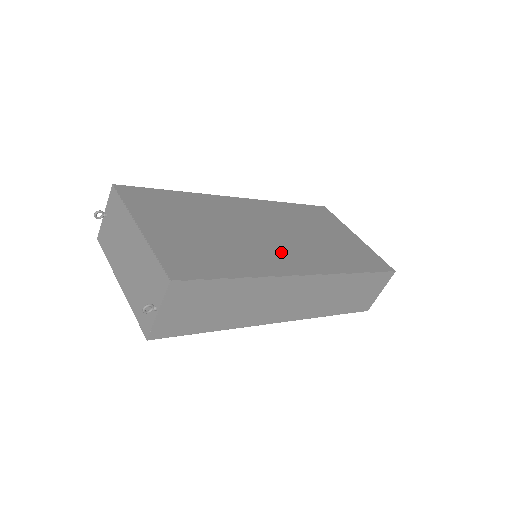
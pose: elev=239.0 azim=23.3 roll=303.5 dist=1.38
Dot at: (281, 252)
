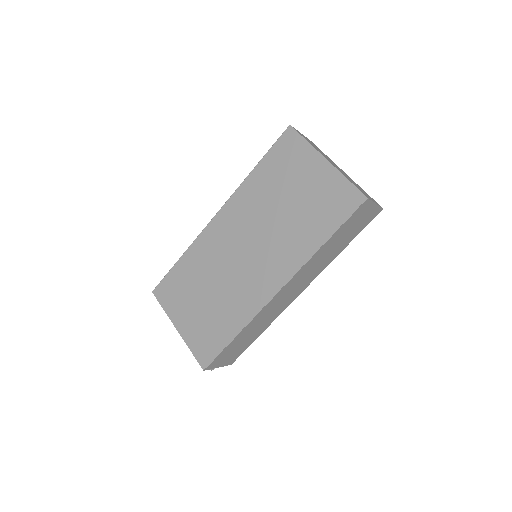
Dot at: (256, 276)
